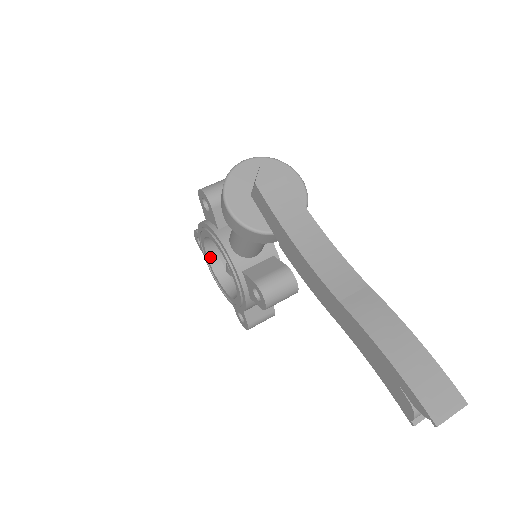
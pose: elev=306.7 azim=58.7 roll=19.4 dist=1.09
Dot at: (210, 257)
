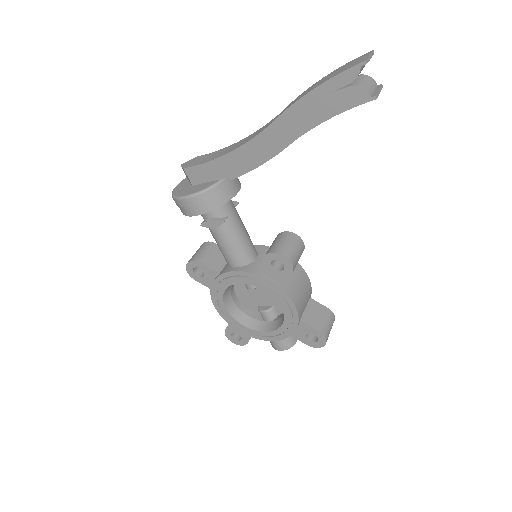
Dot at: (246, 324)
